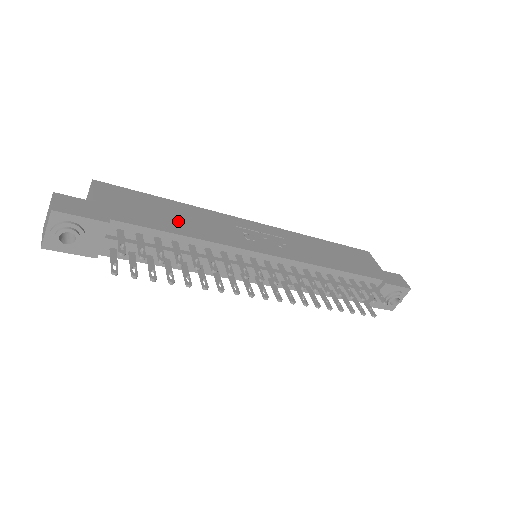
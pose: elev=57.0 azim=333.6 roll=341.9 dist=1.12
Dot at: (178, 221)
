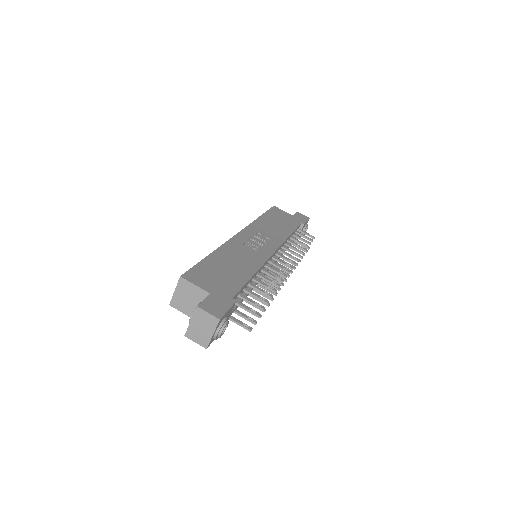
Dot at: (236, 268)
